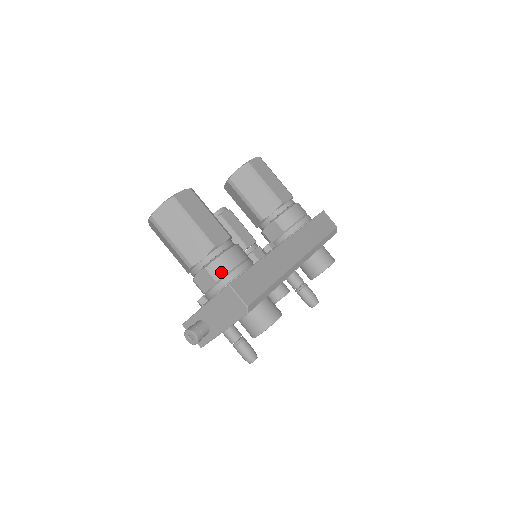
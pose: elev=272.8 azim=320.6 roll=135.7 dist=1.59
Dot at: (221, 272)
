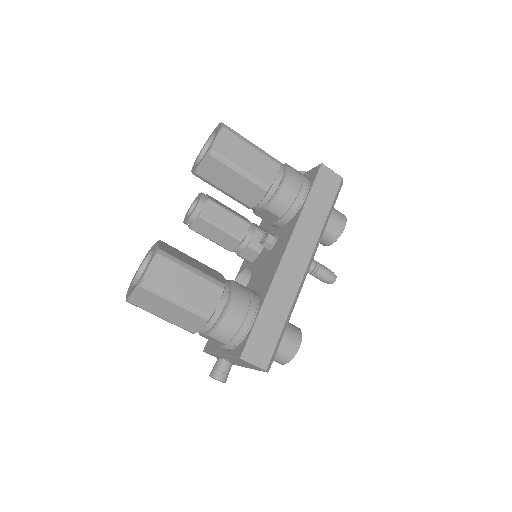
Dot at: (227, 337)
